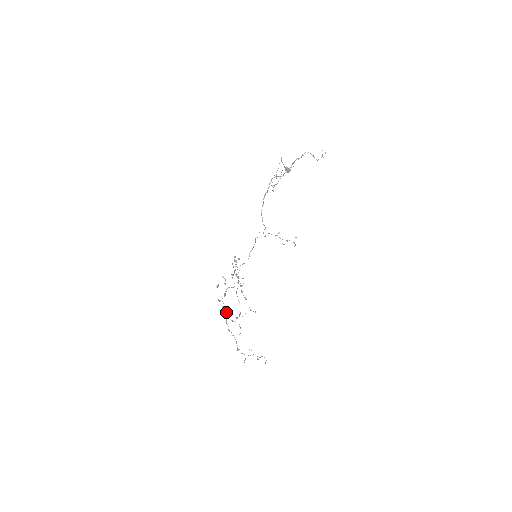
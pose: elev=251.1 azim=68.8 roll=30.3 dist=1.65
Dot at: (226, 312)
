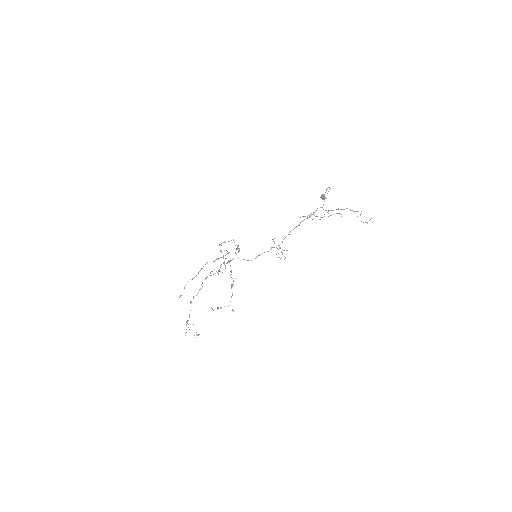
Dot at: (201, 288)
